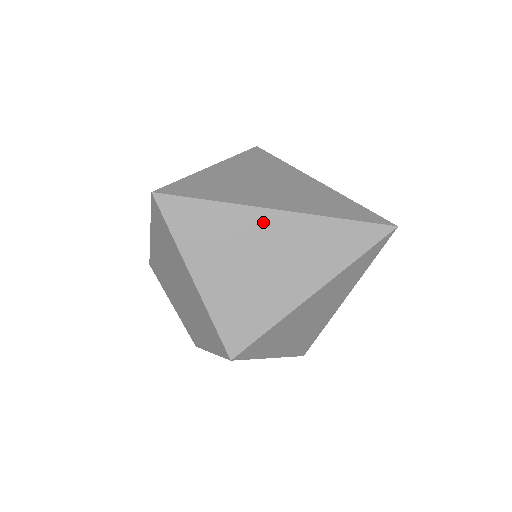
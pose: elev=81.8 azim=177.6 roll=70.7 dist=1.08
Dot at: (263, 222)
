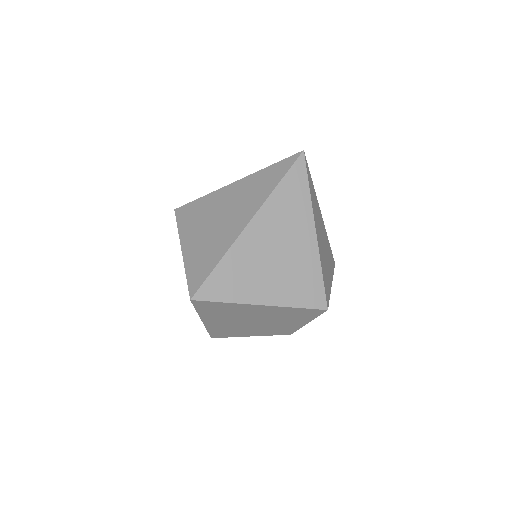
Dot at: (252, 236)
